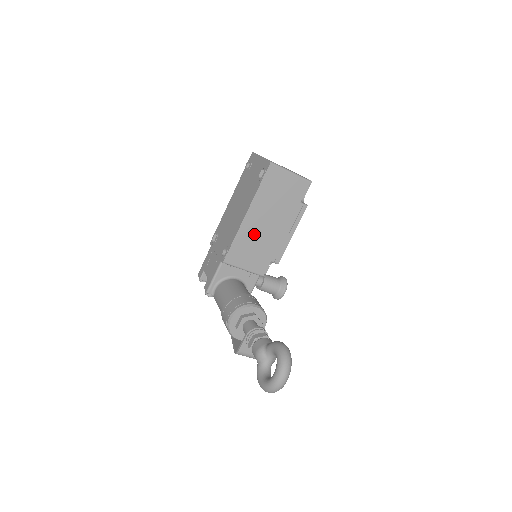
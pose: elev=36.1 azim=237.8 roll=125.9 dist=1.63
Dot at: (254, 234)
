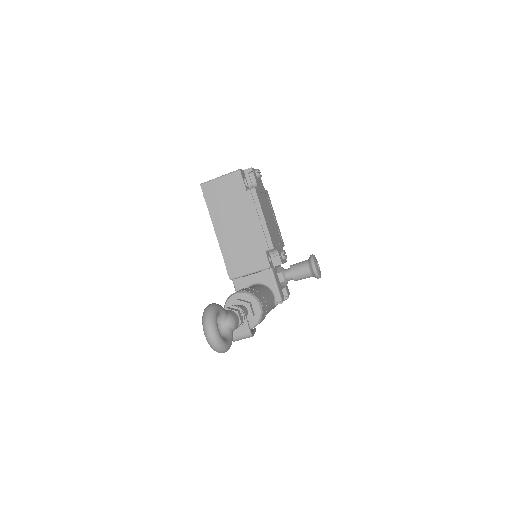
Dot at: (234, 241)
